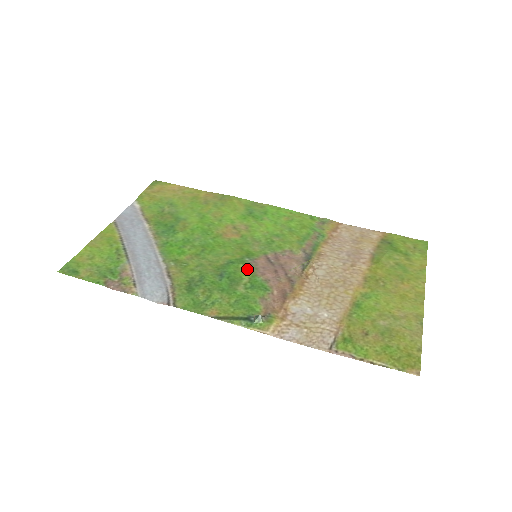
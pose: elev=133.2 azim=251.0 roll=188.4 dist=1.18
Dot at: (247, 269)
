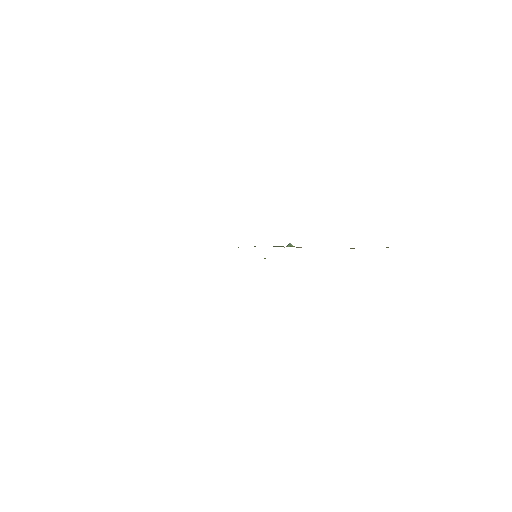
Dot at: occluded
